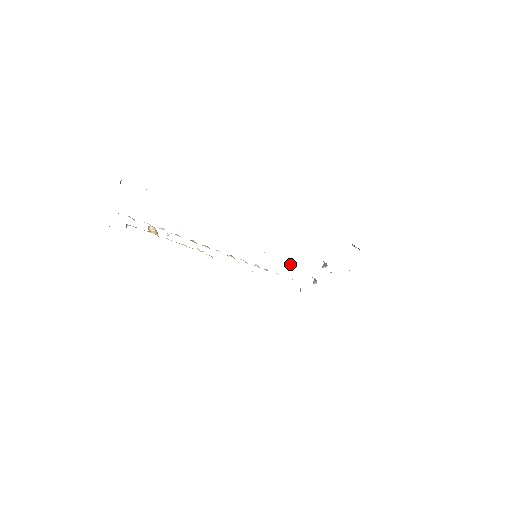
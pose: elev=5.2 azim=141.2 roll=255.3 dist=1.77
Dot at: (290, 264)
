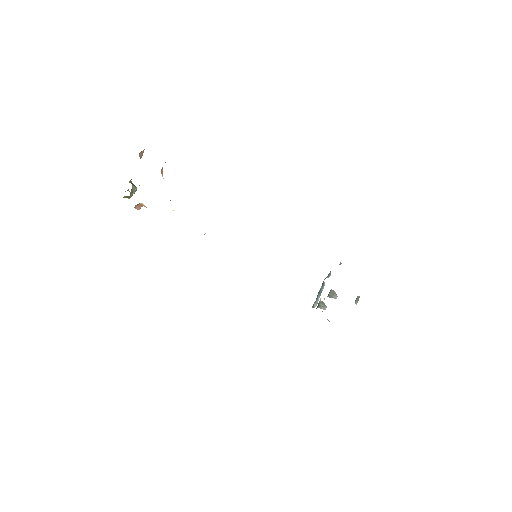
Dot at: (330, 271)
